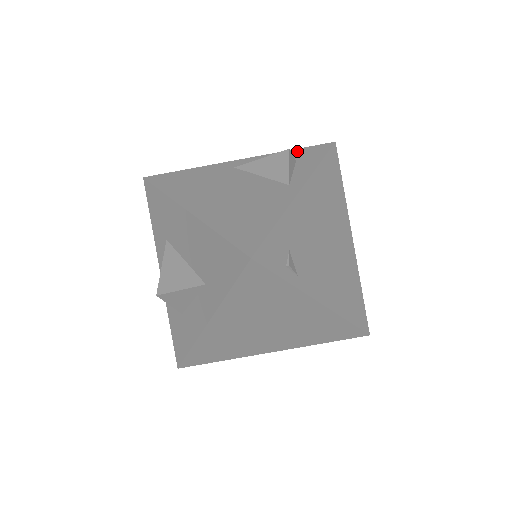
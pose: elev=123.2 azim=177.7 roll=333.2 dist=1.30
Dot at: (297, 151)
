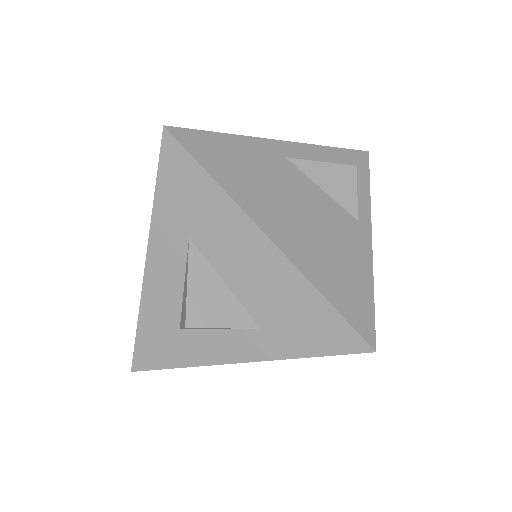
Dot at: (341, 153)
